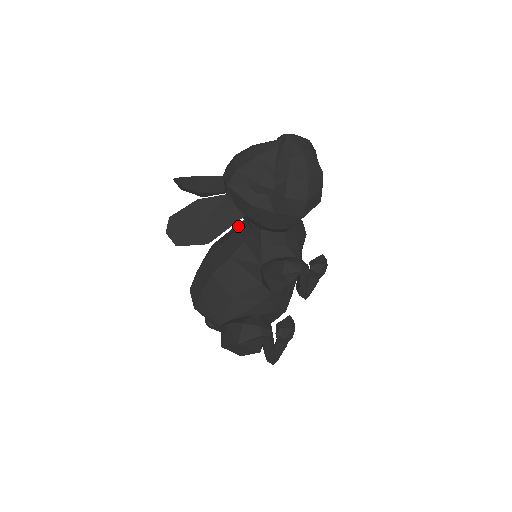
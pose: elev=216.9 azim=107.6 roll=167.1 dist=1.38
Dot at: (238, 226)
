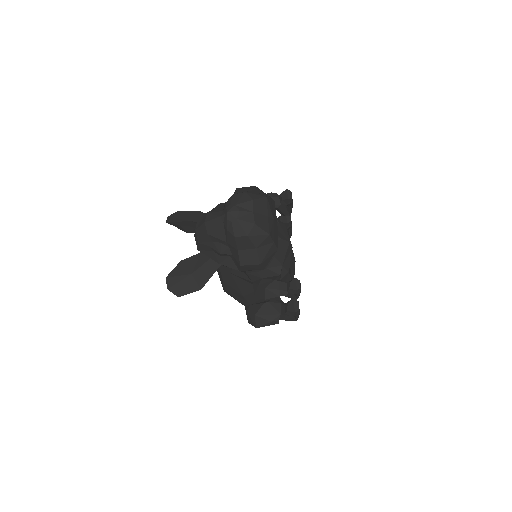
Dot at: occluded
